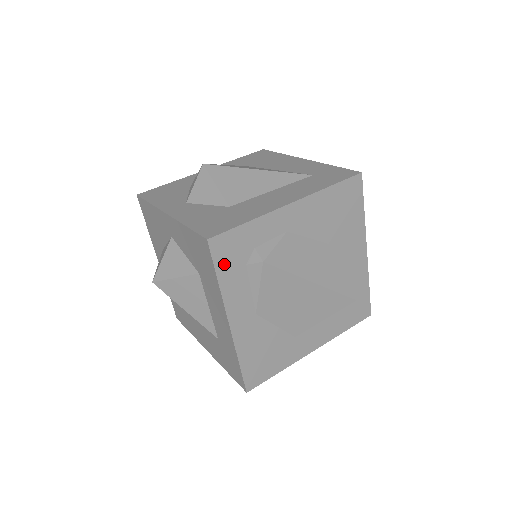
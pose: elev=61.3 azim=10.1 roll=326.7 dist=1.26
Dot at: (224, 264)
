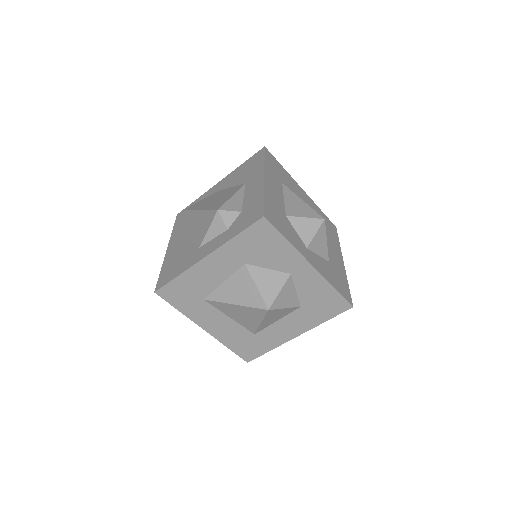
Dot at: occluded
